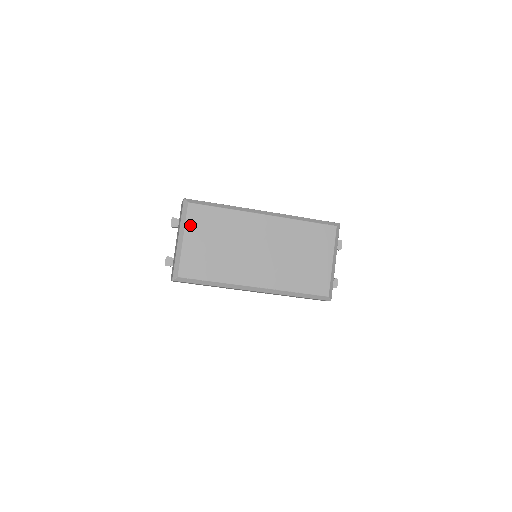
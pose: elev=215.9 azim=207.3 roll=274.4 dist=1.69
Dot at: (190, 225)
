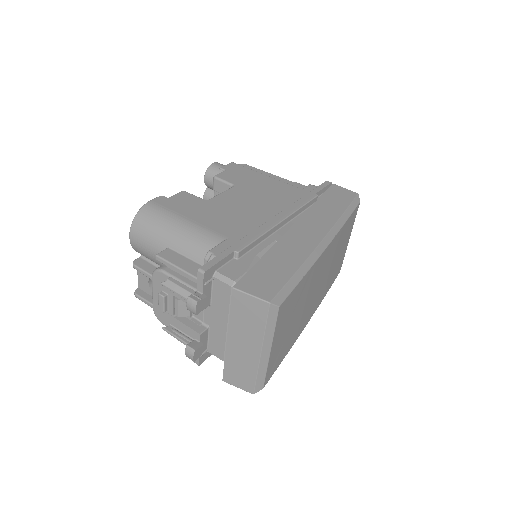
Dot at: (278, 329)
